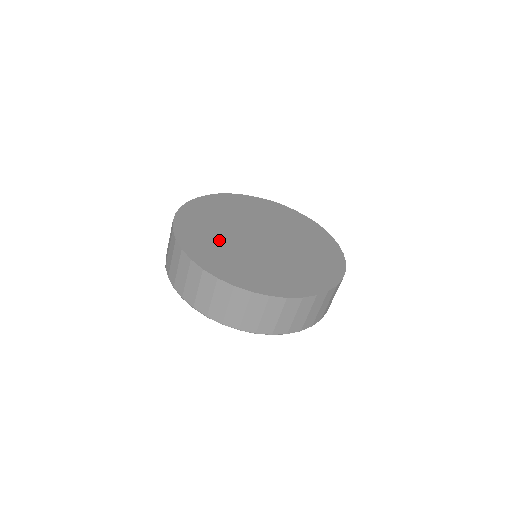
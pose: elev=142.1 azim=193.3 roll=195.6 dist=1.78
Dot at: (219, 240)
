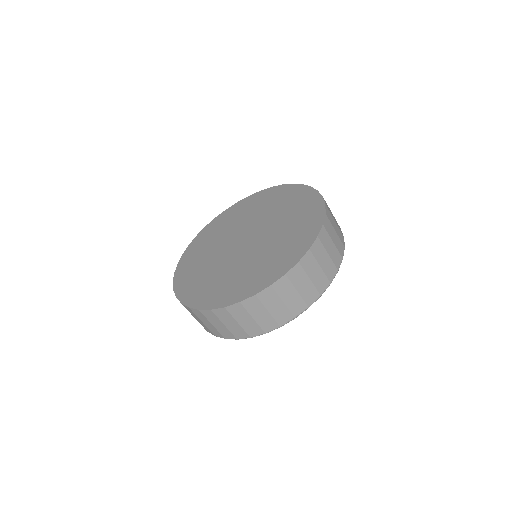
Dot at: (209, 250)
